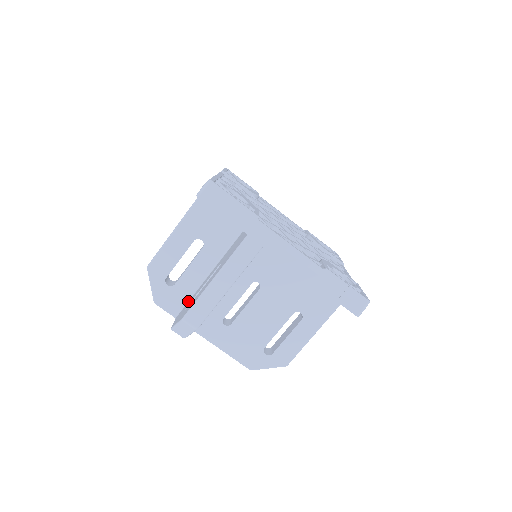
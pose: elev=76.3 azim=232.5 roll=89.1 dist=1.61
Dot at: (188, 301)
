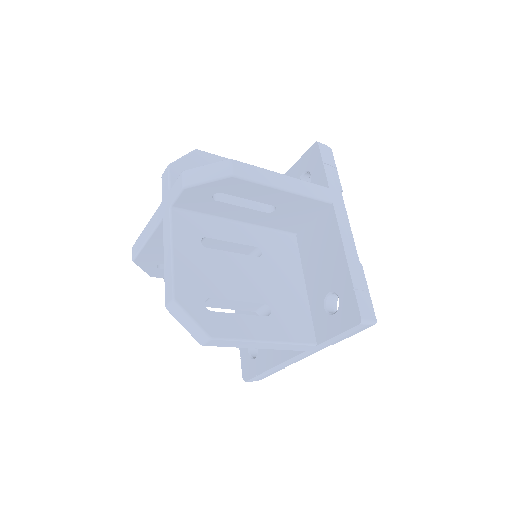
Dot at: occluded
